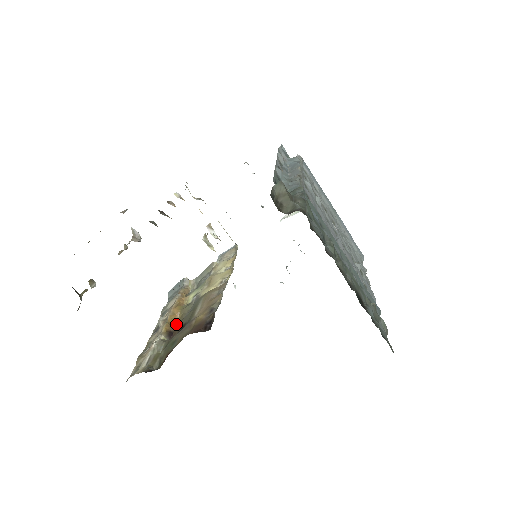
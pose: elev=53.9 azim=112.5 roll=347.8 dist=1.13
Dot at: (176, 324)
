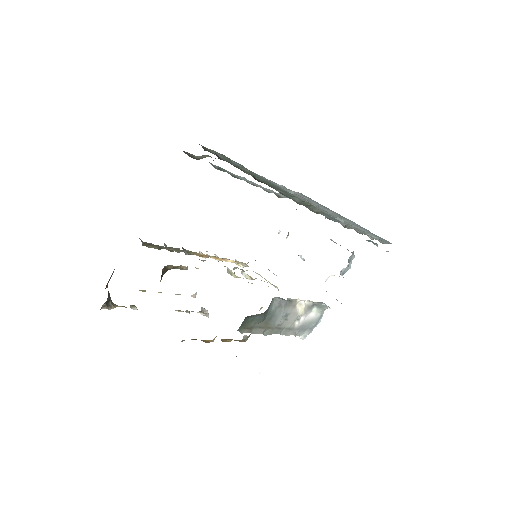
Dot at: (207, 342)
